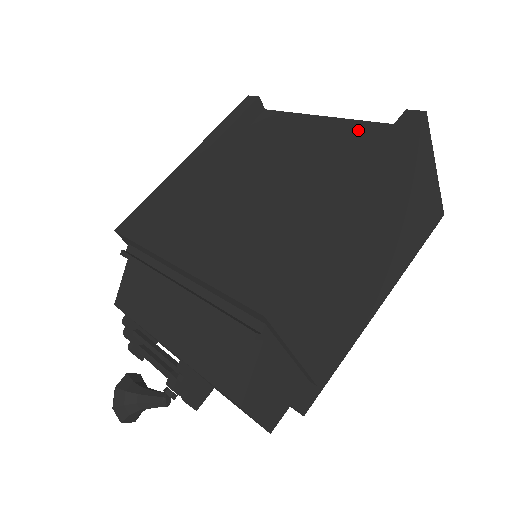
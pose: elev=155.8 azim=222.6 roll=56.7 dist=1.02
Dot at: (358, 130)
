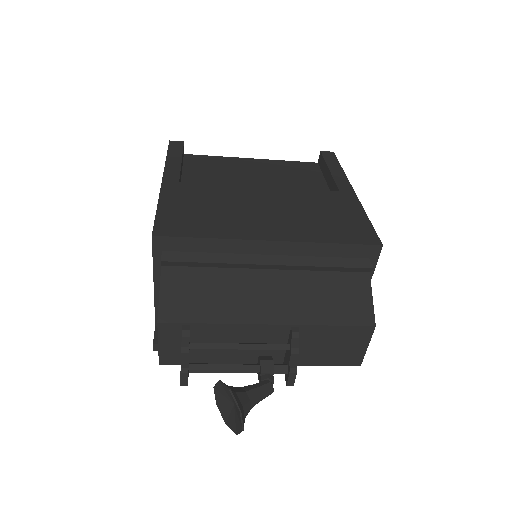
Dot at: (287, 165)
